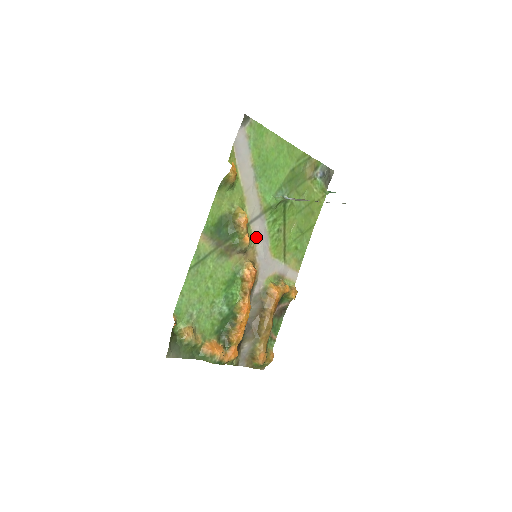
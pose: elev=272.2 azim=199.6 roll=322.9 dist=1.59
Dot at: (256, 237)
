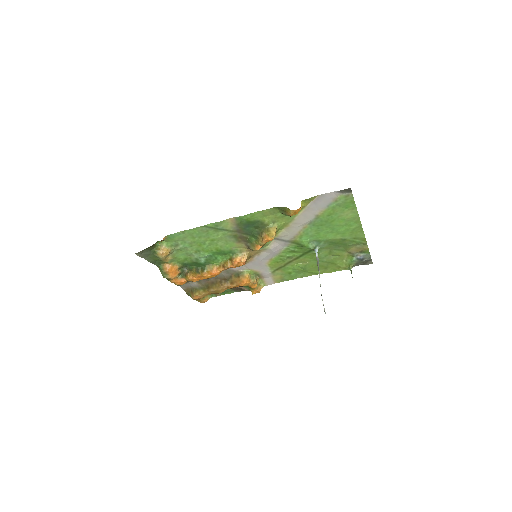
Dot at: (269, 248)
